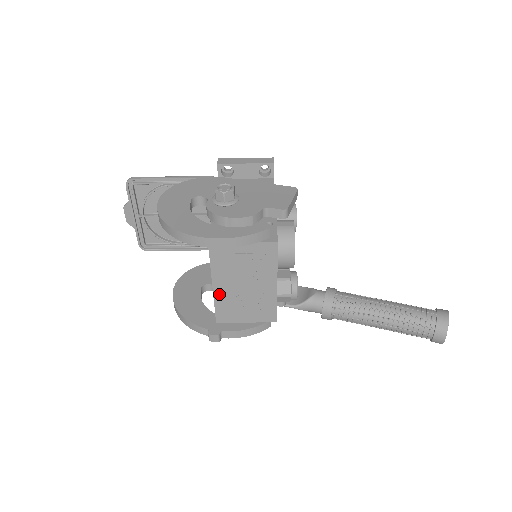
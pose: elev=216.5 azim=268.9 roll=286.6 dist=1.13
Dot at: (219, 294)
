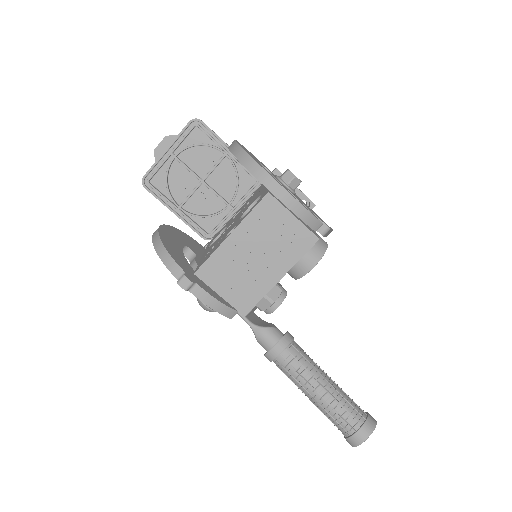
Dot at: (227, 247)
